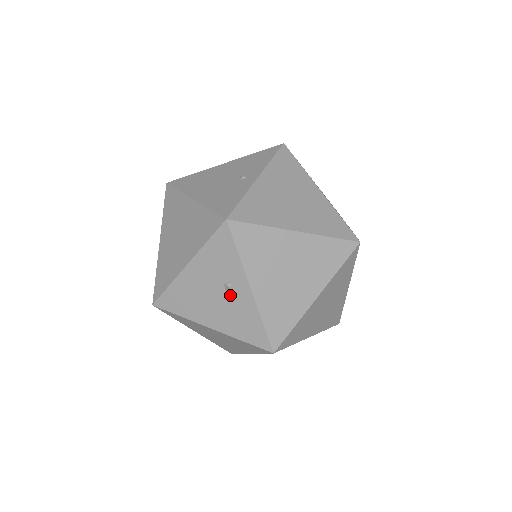
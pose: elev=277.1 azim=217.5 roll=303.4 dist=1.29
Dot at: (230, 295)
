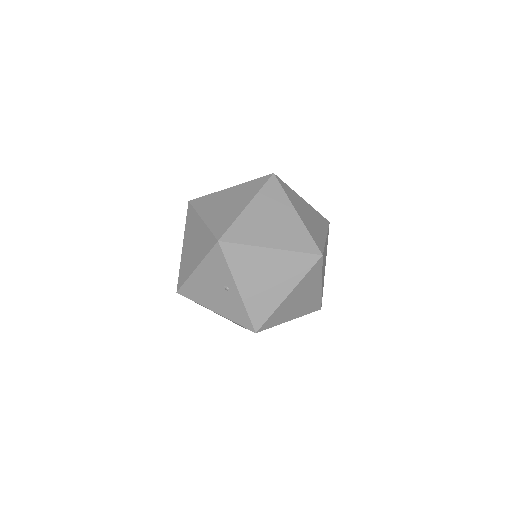
Dot at: occluded
